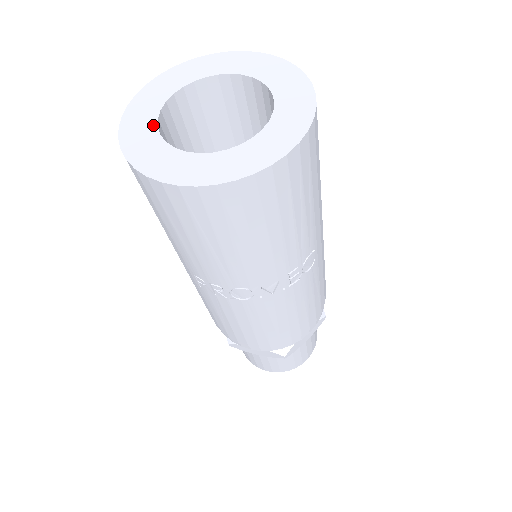
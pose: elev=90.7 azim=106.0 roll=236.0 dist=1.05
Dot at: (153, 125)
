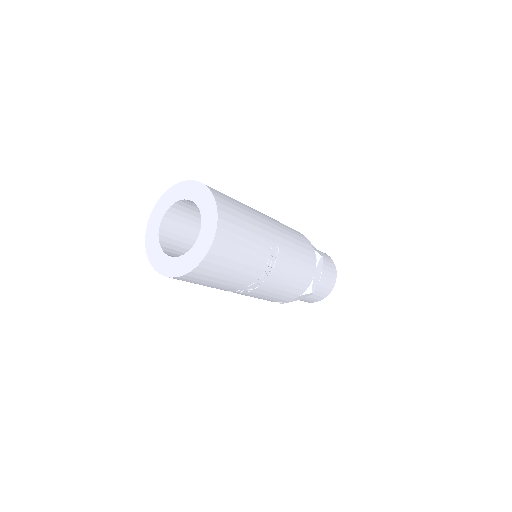
Dot at: (160, 250)
